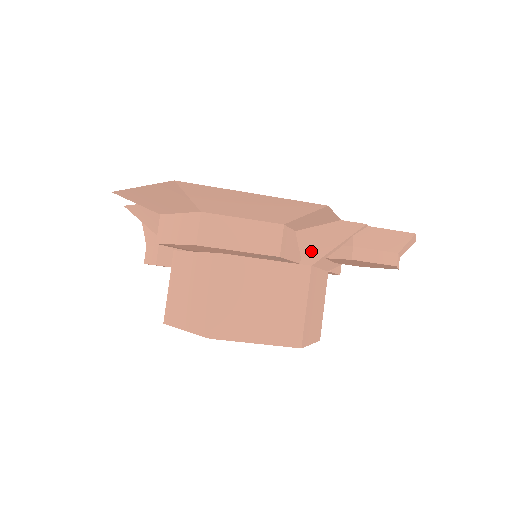
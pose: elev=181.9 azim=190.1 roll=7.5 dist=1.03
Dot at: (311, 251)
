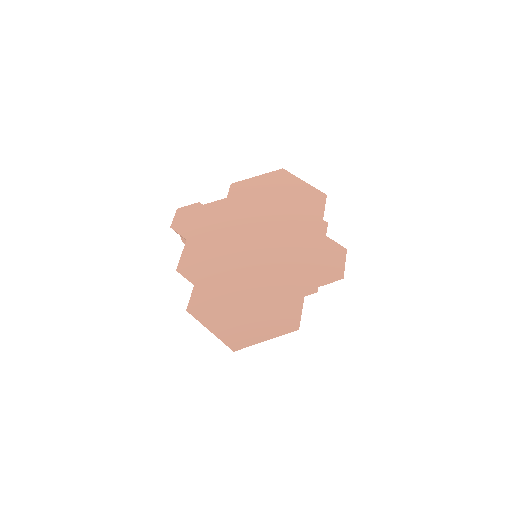
Dot at: occluded
